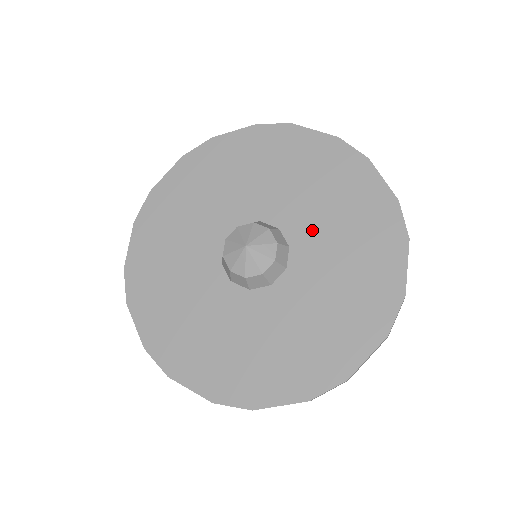
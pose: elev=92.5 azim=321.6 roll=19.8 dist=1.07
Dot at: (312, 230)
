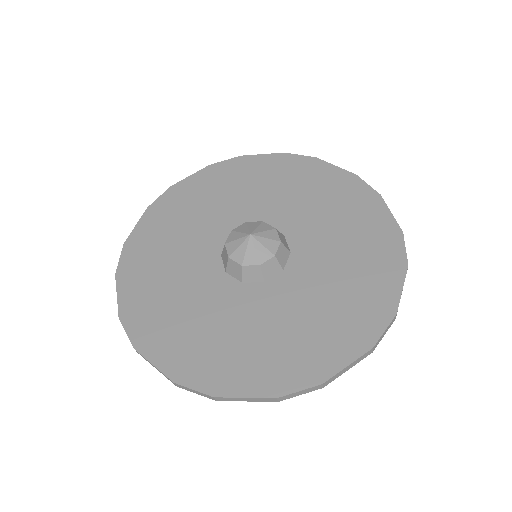
Dot at: (316, 242)
